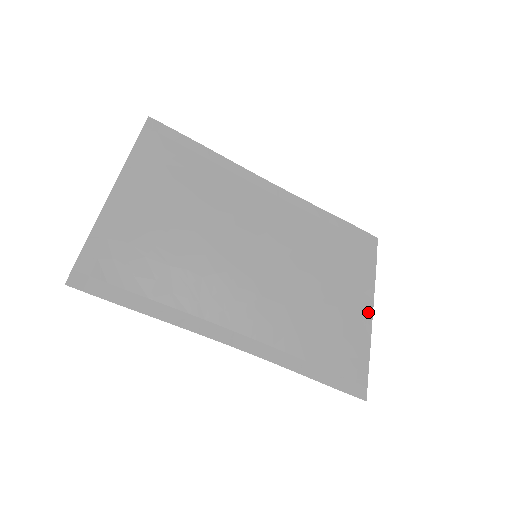
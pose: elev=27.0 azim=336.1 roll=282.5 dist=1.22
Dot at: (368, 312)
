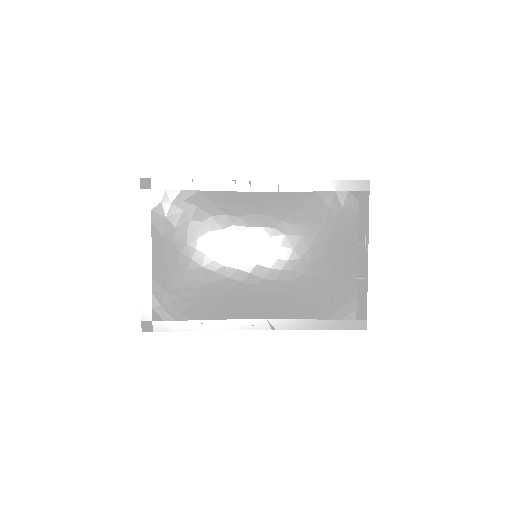
Dot at: (363, 259)
